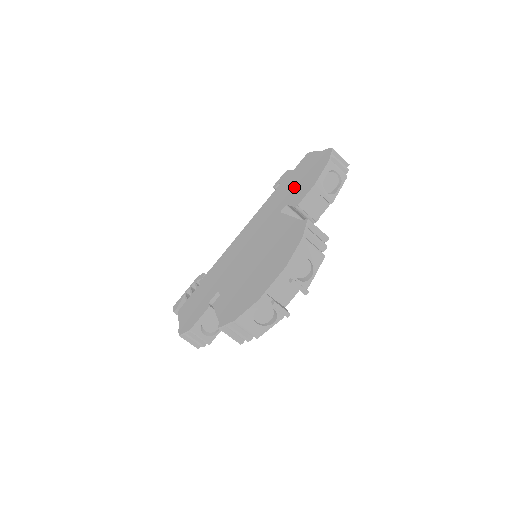
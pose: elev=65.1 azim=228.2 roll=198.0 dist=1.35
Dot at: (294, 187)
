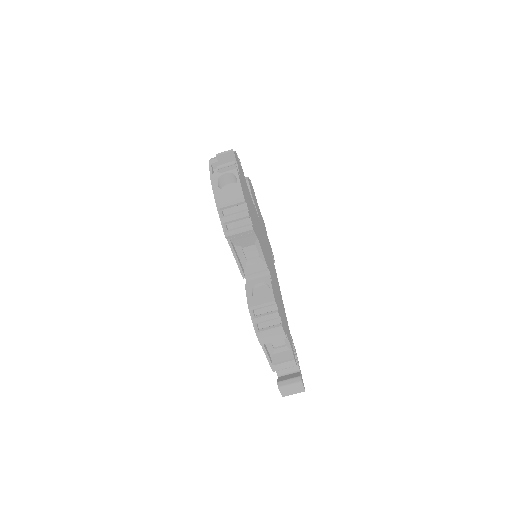
Dot at: occluded
